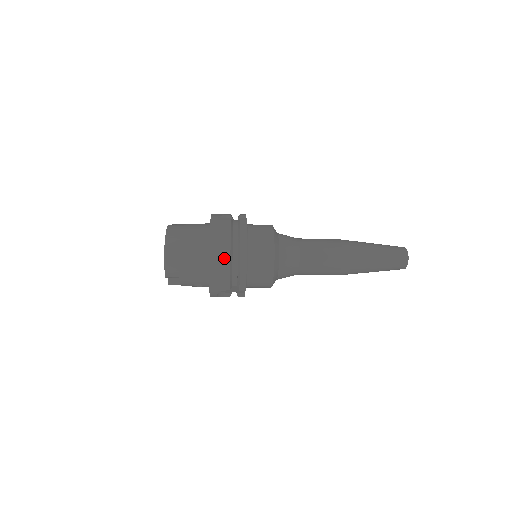
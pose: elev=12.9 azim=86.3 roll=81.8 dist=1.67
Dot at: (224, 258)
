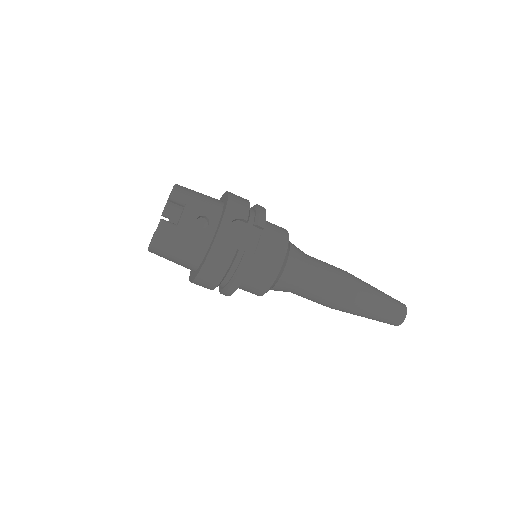
Dot at: occluded
